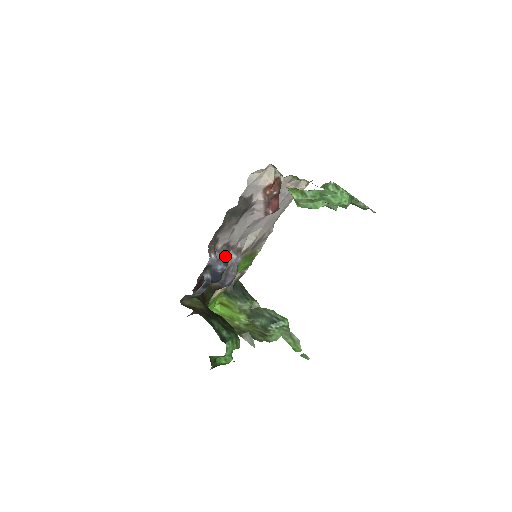
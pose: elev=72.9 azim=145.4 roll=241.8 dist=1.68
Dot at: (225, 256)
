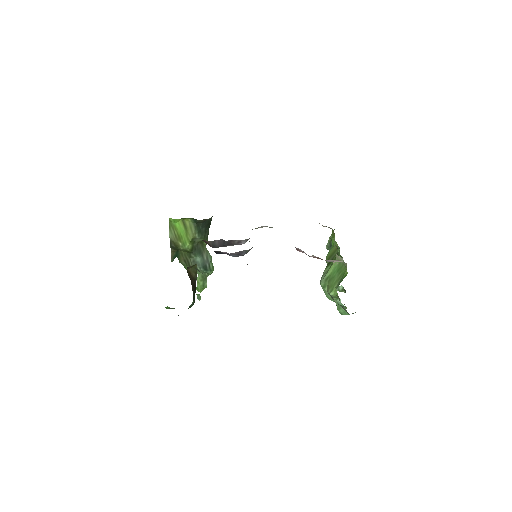
Dot at: occluded
